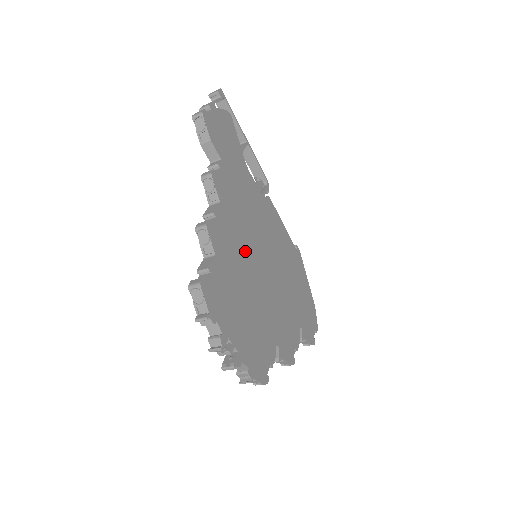
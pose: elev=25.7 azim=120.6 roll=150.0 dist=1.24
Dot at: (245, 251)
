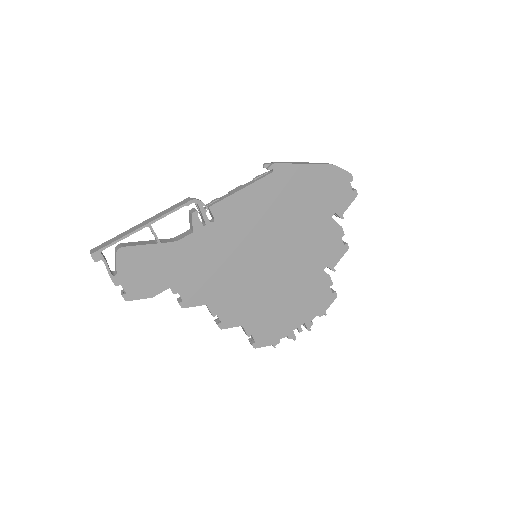
Dot at: (249, 283)
